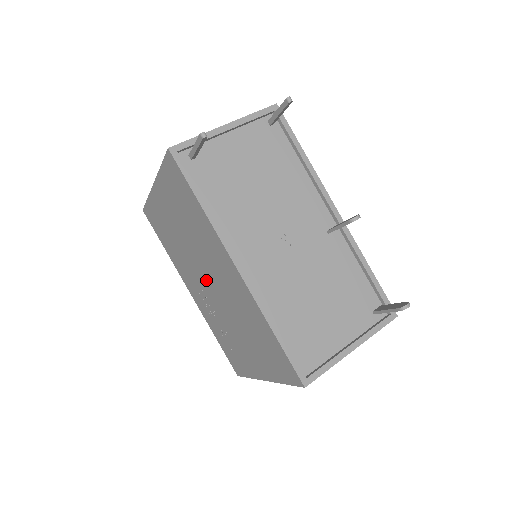
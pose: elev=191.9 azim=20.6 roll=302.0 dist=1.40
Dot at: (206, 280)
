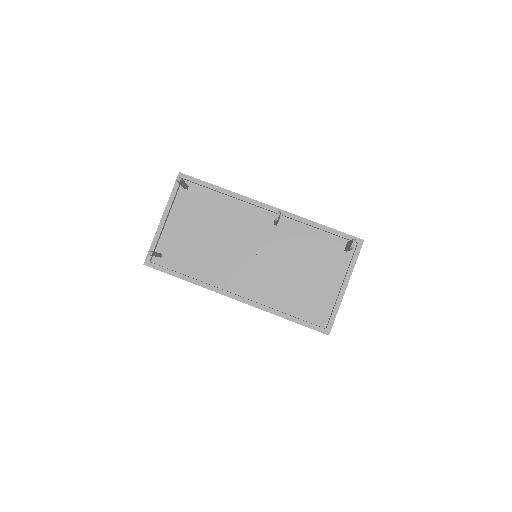
Dot at: occluded
